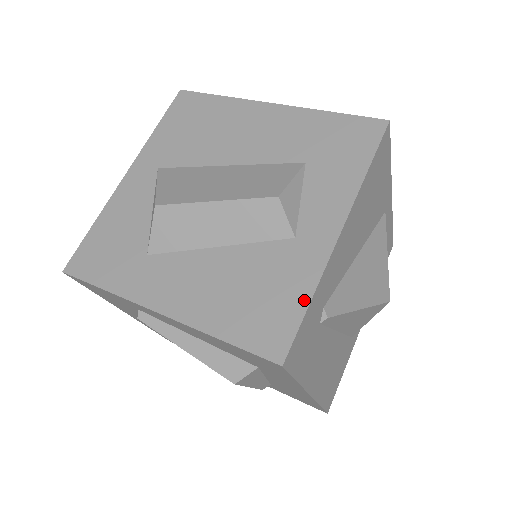
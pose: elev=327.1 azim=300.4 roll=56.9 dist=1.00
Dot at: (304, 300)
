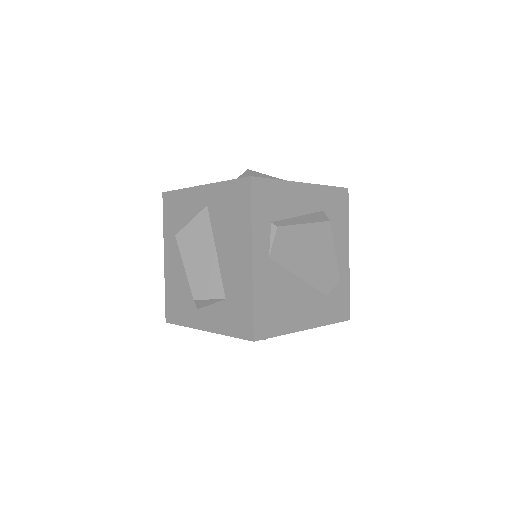
Dot at: (182, 323)
